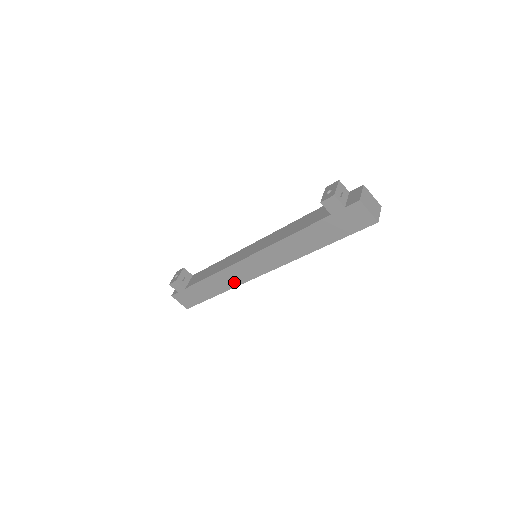
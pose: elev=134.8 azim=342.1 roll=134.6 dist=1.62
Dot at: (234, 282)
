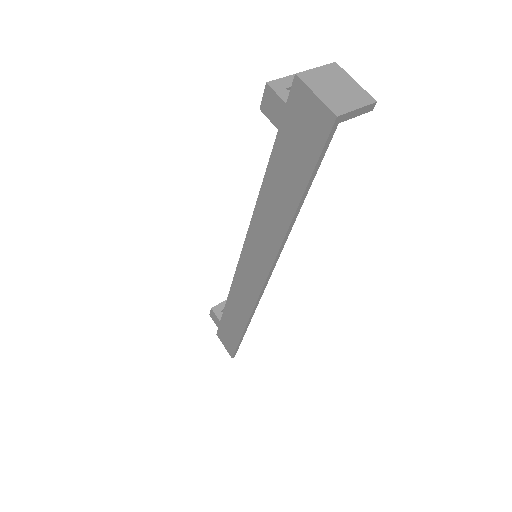
Dot at: (247, 306)
